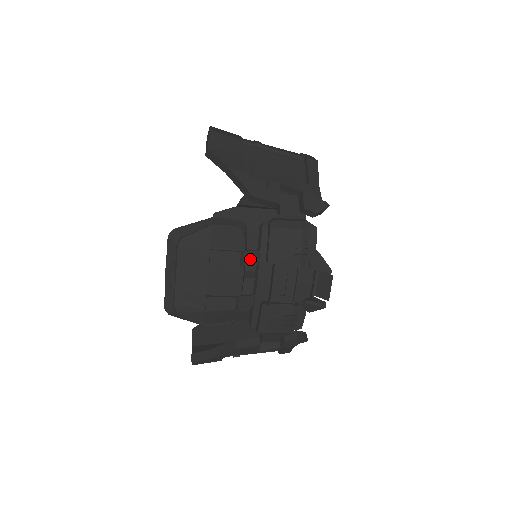
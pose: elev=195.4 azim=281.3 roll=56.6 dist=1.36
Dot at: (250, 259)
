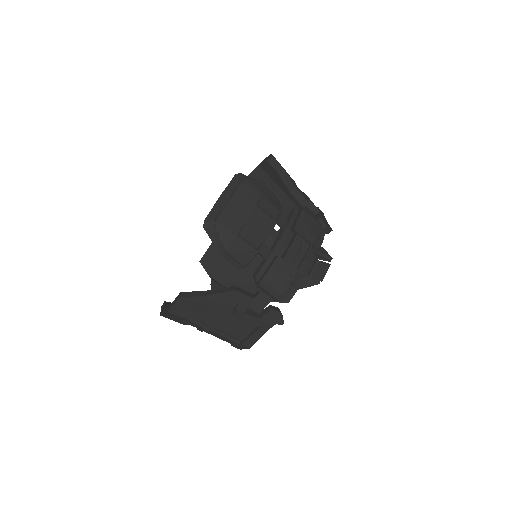
Dot at: (281, 222)
